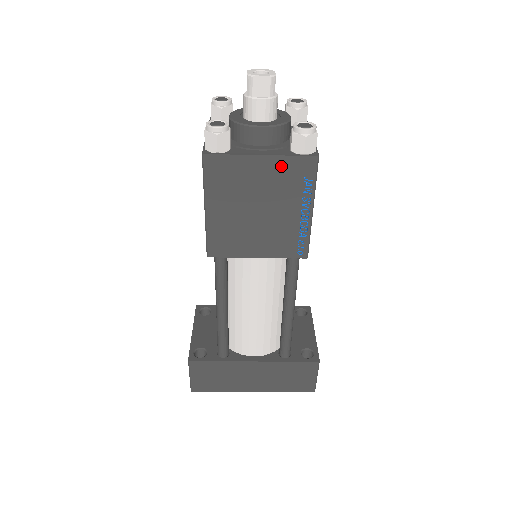
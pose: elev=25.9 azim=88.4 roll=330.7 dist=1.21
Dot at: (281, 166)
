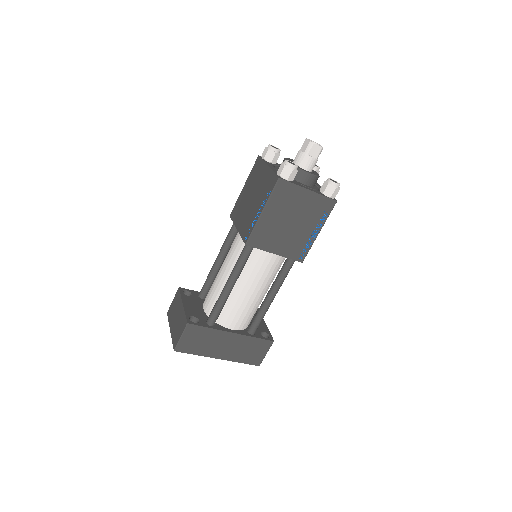
Dot at: (316, 200)
